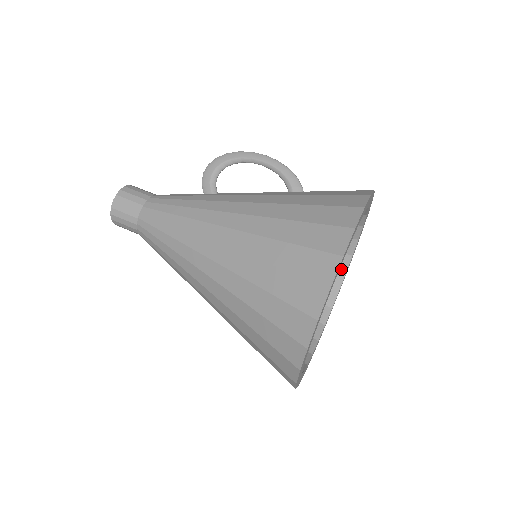
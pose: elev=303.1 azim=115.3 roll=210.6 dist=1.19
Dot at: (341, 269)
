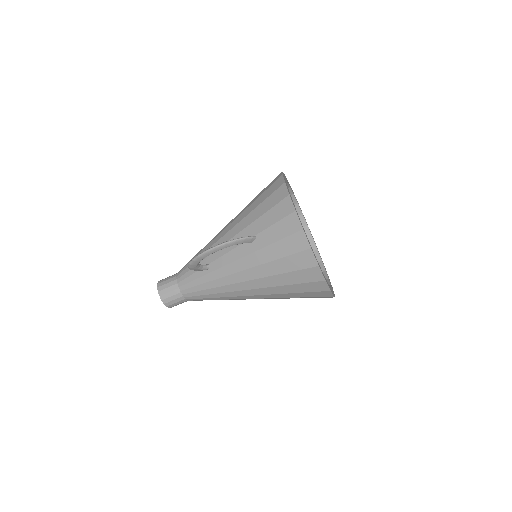
Dot at: occluded
